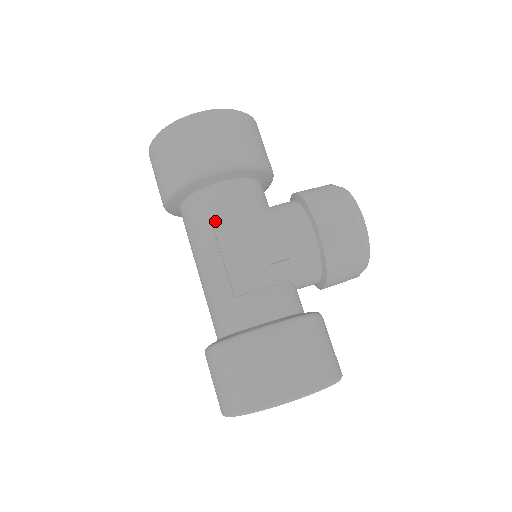
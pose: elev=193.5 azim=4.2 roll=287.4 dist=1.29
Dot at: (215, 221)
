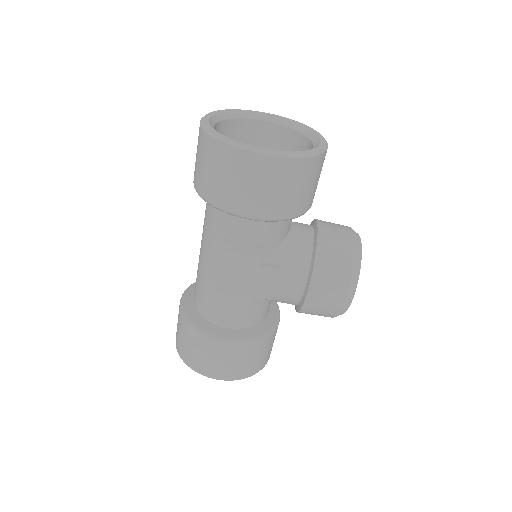
Dot at: (225, 247)
